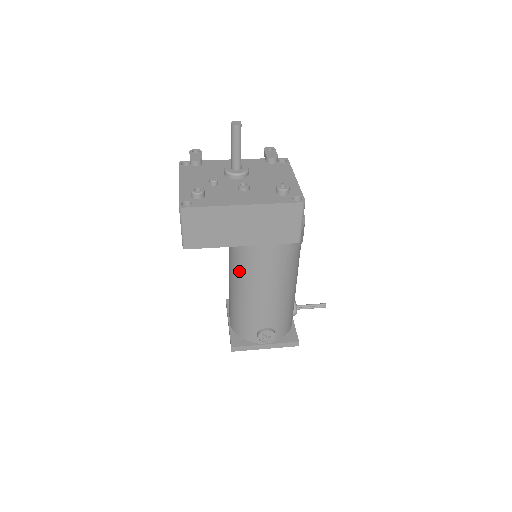
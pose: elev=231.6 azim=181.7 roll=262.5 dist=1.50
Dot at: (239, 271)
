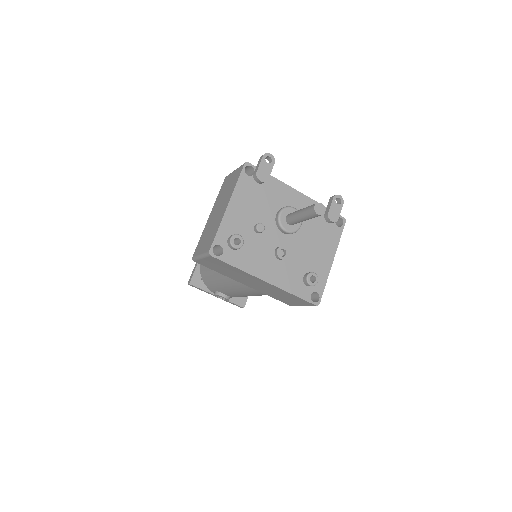
Dot at: occluded
